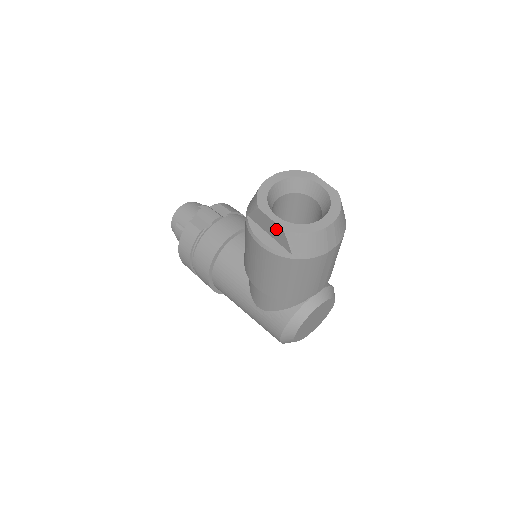
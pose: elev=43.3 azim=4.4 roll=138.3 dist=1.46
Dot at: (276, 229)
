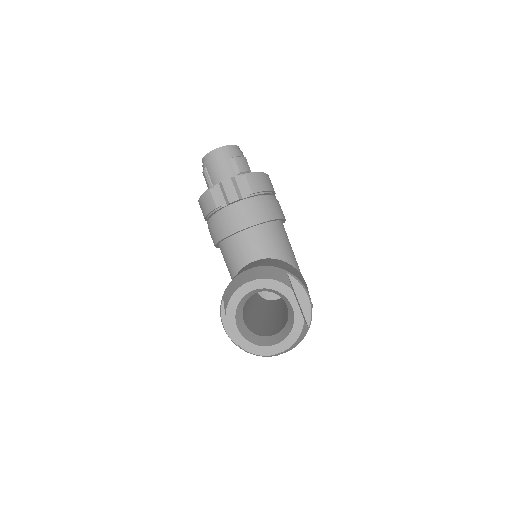
Dot at: (235, 335)
